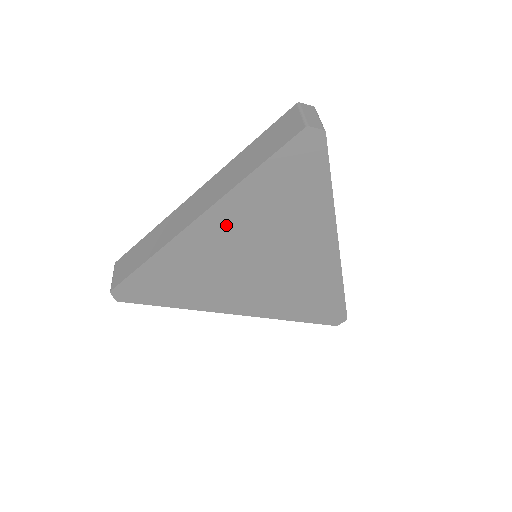
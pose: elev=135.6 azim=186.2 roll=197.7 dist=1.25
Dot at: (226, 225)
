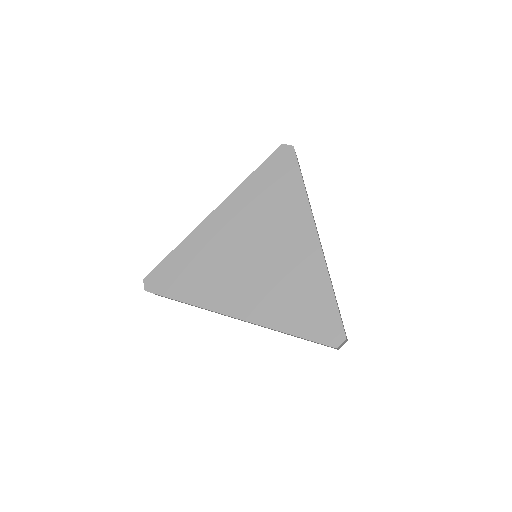
Dot at: (232, 216)
